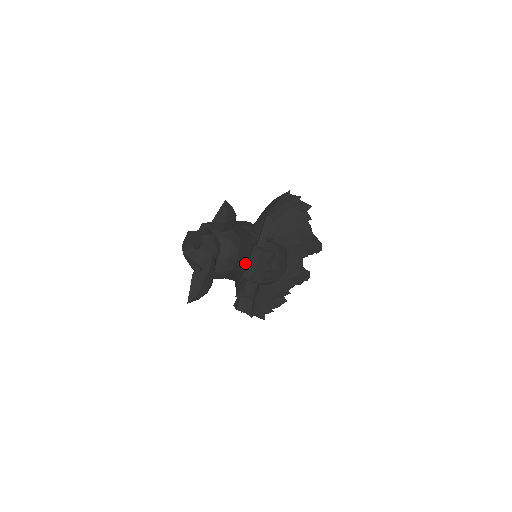
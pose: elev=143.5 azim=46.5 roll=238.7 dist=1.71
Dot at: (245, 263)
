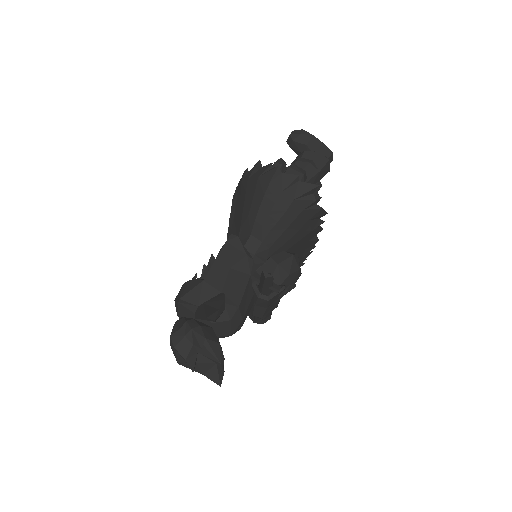
Dot at: (251, 307)
